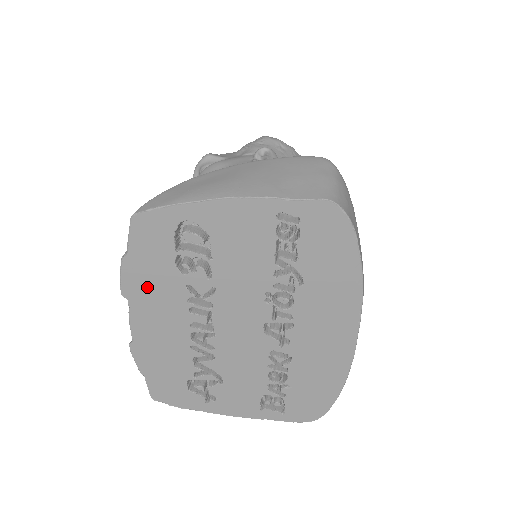
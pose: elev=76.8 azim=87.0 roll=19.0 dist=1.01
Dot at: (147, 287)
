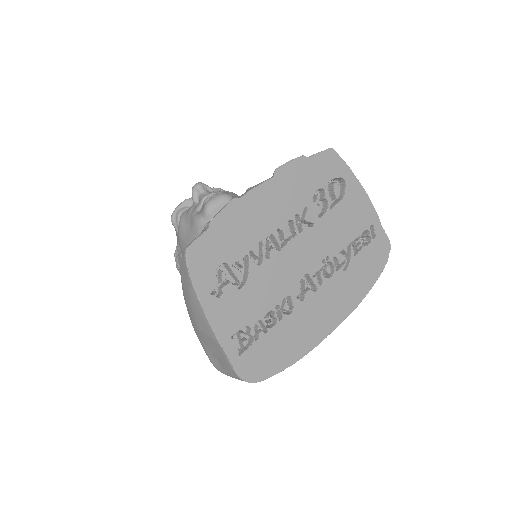
Dot at: (291, 183)
